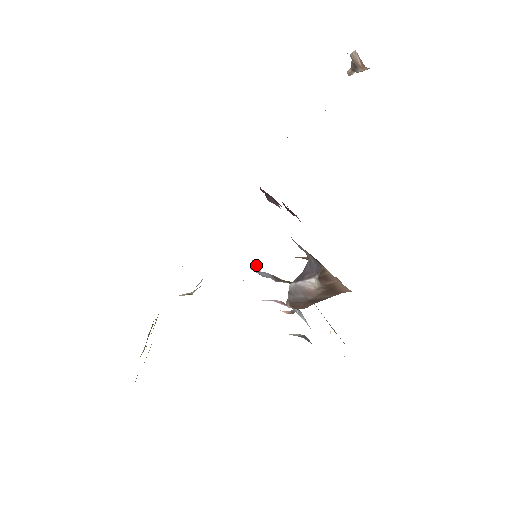
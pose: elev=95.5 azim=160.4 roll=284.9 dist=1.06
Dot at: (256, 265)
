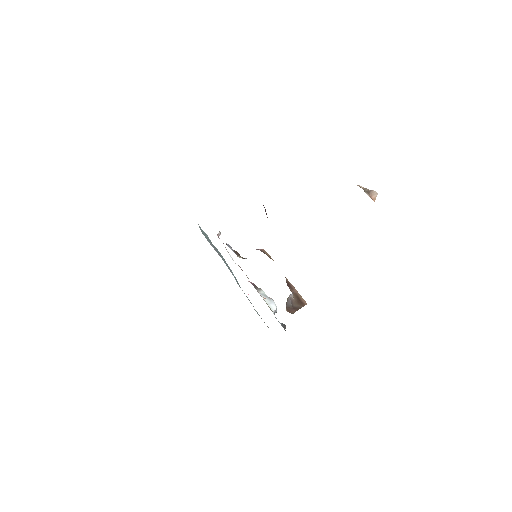
Dot at: (219, 233)
